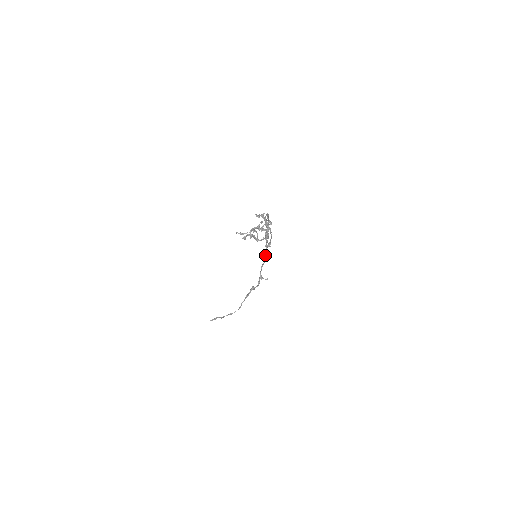
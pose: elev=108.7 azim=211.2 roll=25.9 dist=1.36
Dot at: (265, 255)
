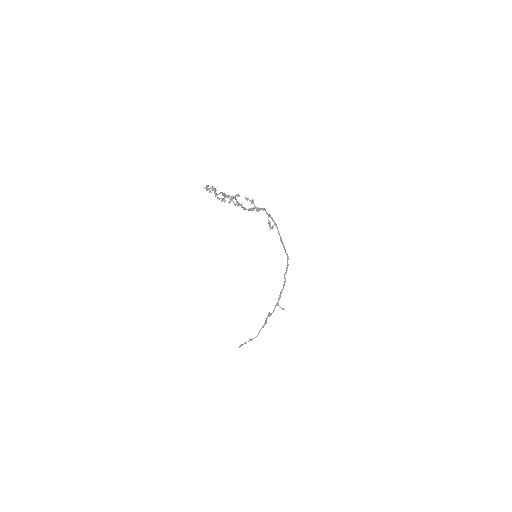
Dot at: occluded
